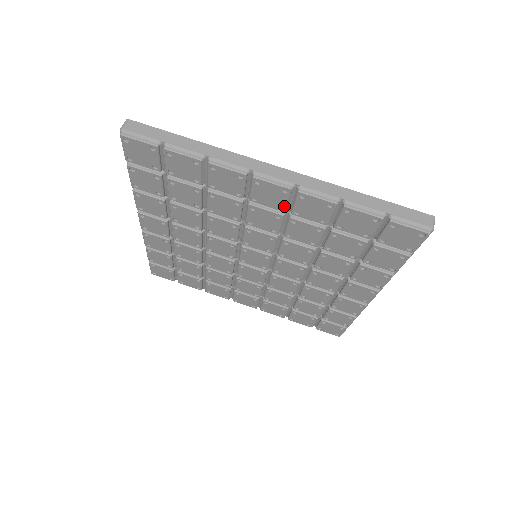
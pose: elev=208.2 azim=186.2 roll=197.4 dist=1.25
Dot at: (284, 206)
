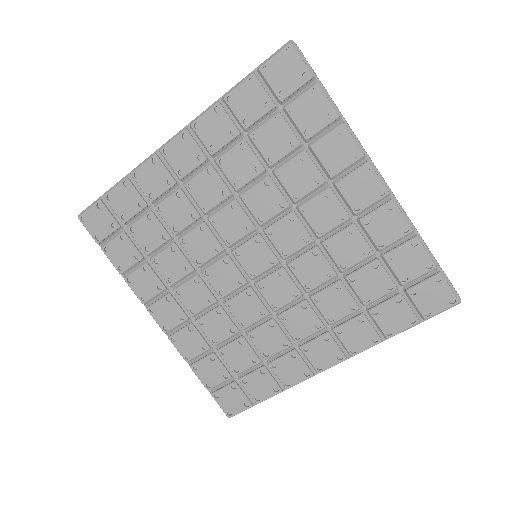
Dot at: (200, 153)
